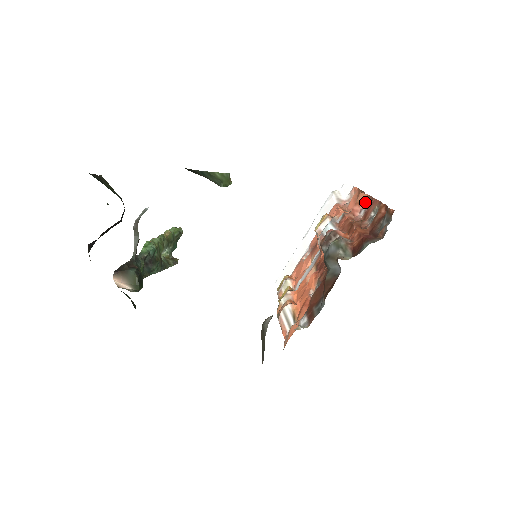
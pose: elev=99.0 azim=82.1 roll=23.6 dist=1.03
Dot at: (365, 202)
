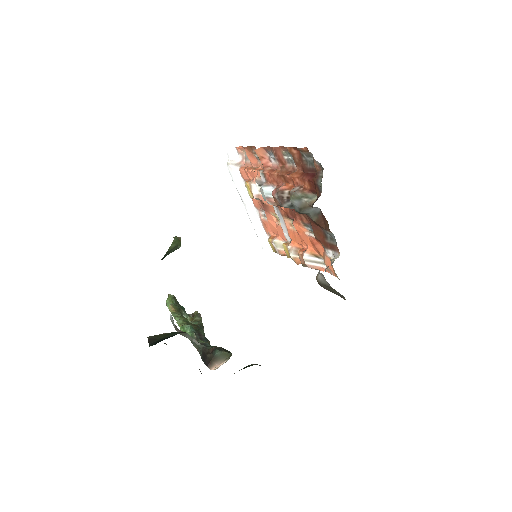
Dot at: (266, 153)
